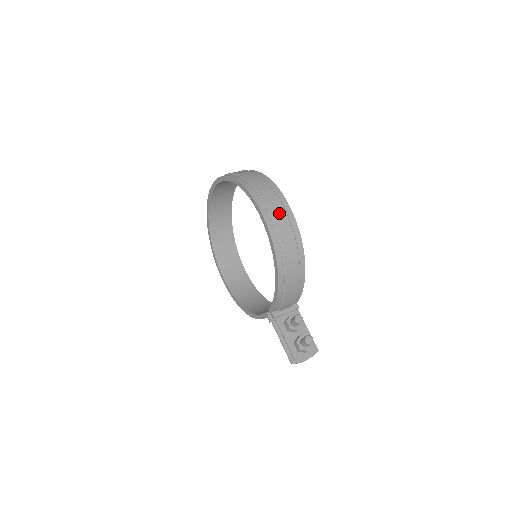
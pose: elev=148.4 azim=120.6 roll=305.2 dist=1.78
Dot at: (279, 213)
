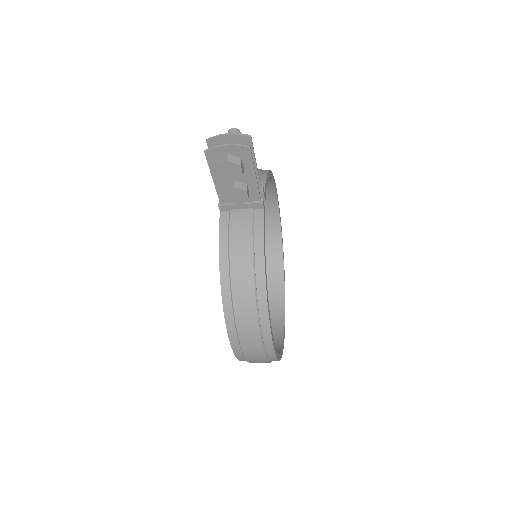
Dot at: occluded
